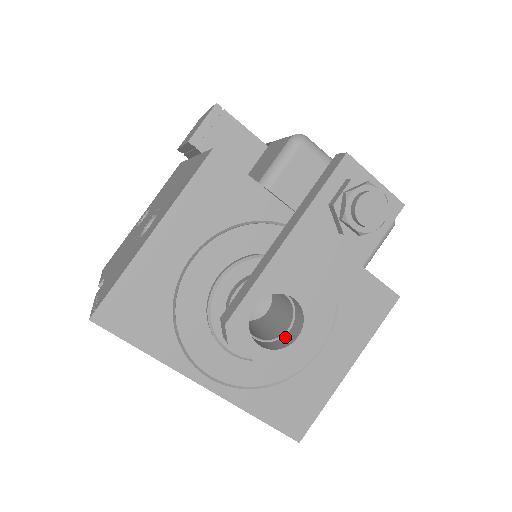
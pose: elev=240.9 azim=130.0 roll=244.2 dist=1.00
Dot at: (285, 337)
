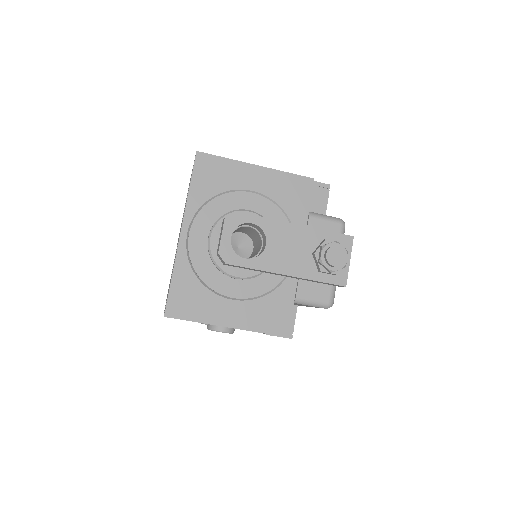
Dot at: occluded
